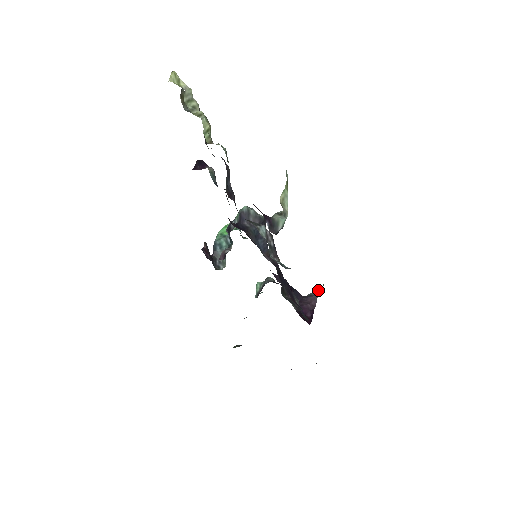
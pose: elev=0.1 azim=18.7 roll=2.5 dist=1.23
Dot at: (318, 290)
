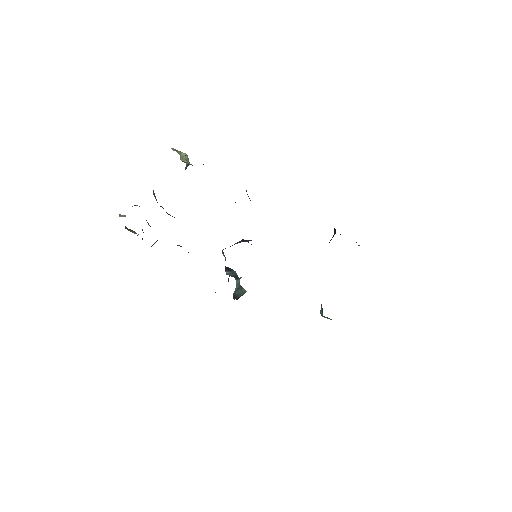
Dot at: (340, 234)
